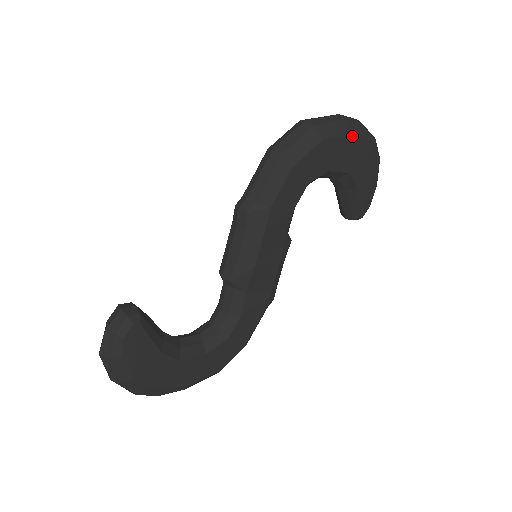
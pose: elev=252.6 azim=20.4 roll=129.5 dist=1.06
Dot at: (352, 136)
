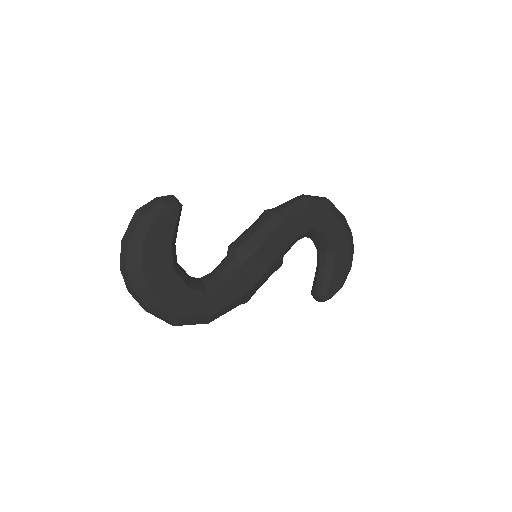
Dot at: (346, 227)
